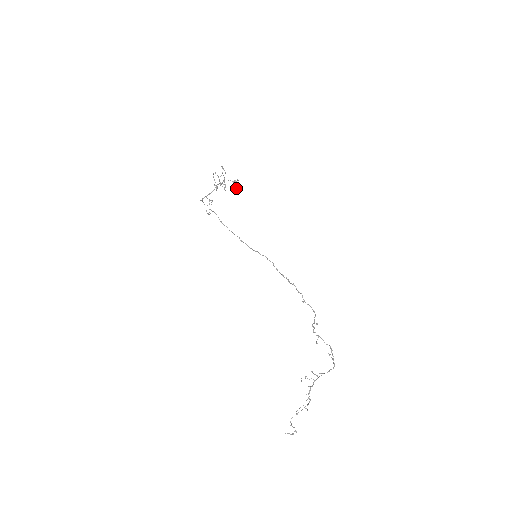
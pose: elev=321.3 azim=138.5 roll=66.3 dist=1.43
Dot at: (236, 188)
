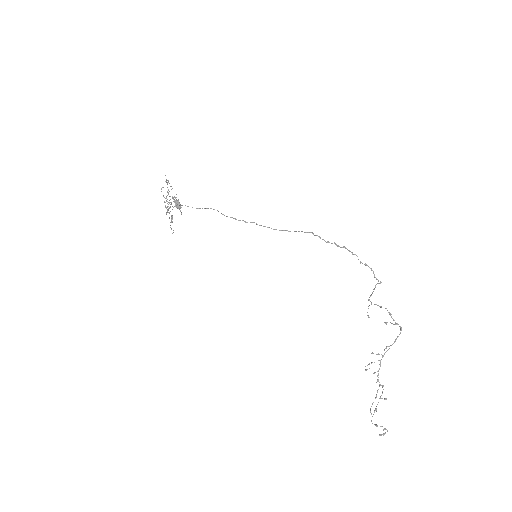
Dot at: occluded
